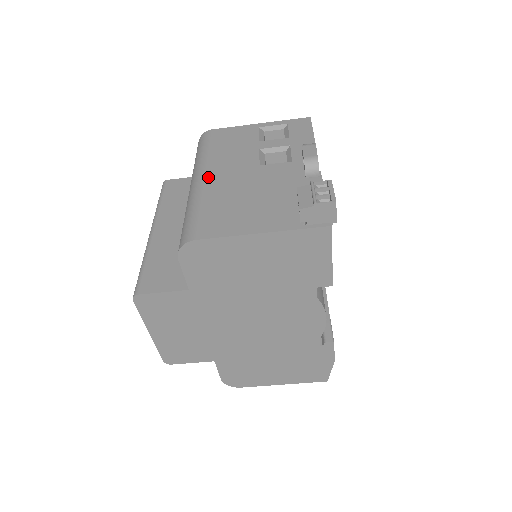
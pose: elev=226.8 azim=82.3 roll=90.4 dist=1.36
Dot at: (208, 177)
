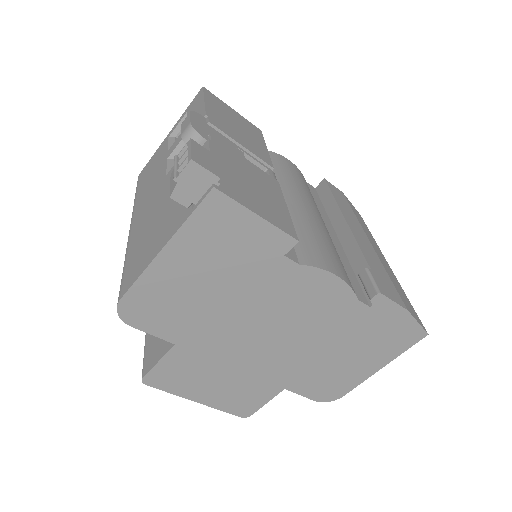
Dot at: (133, 224)
